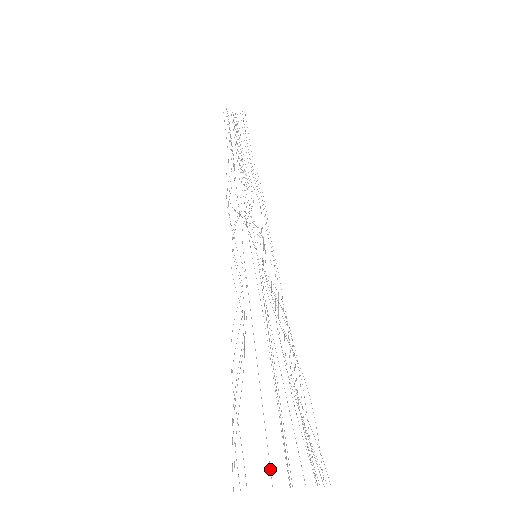
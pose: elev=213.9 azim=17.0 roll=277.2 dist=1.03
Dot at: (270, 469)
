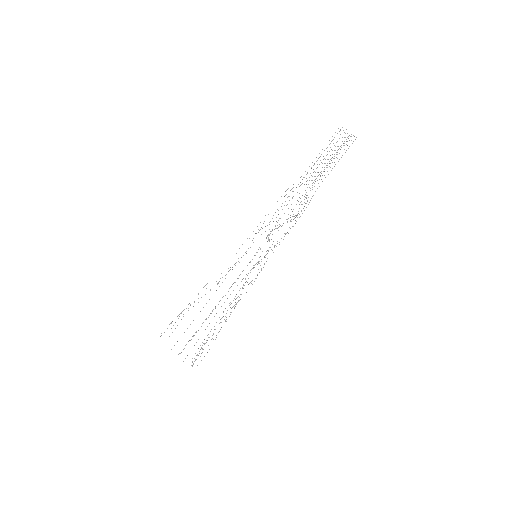
Dot at: occluded
